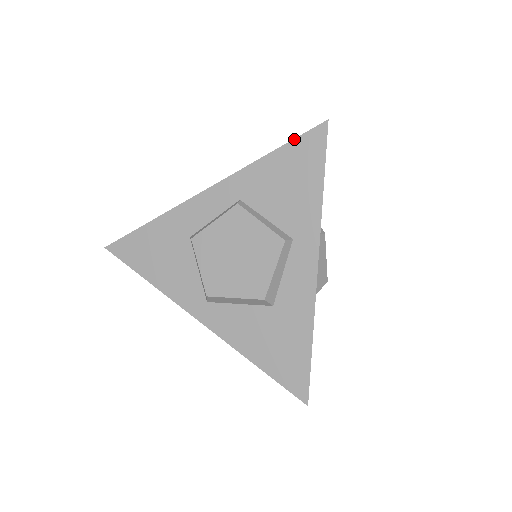
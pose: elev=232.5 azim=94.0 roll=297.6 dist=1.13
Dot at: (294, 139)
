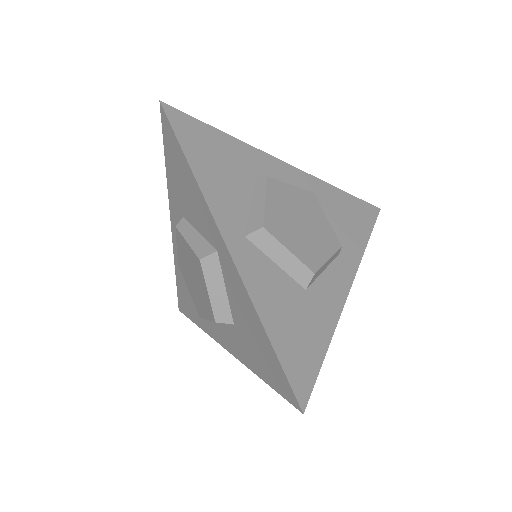
Dot at: occluded
